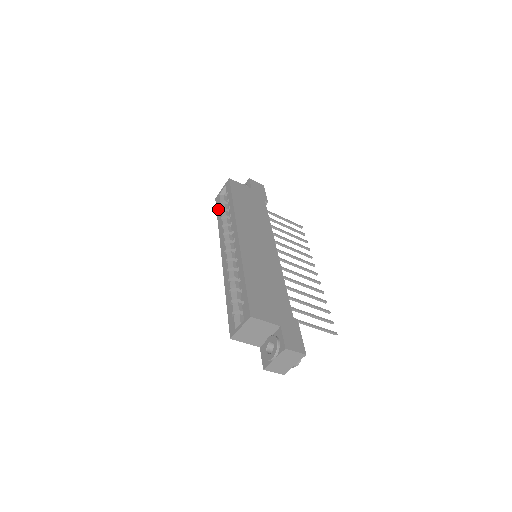
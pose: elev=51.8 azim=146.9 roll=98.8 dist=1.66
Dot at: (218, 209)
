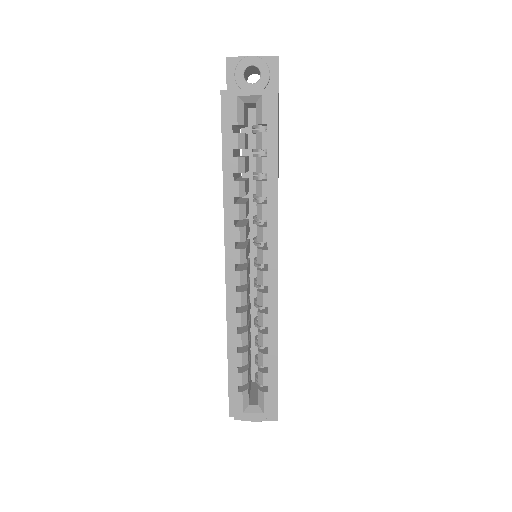
Dot at: (229, 138)
